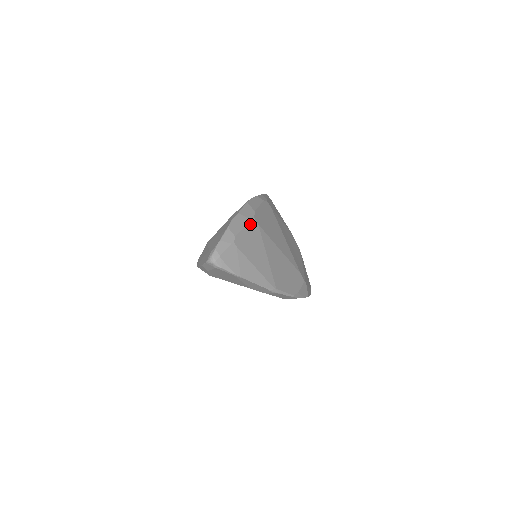
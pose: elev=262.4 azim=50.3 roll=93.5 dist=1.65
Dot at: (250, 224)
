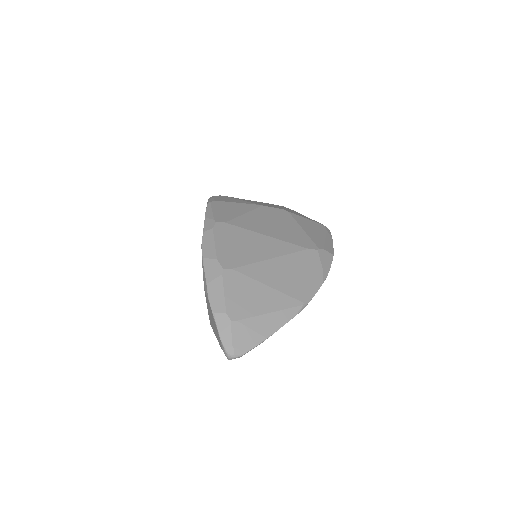
Dot at: (226, 280)
